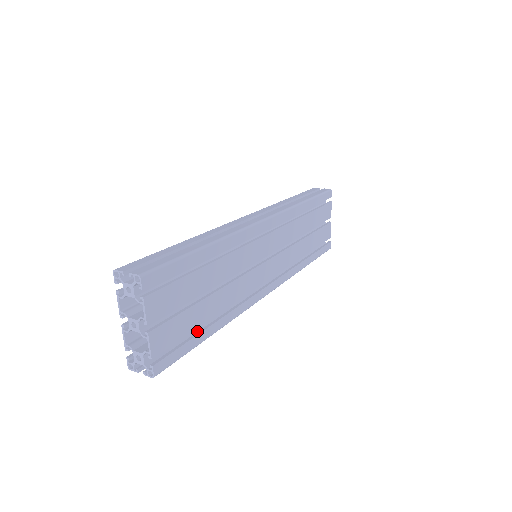
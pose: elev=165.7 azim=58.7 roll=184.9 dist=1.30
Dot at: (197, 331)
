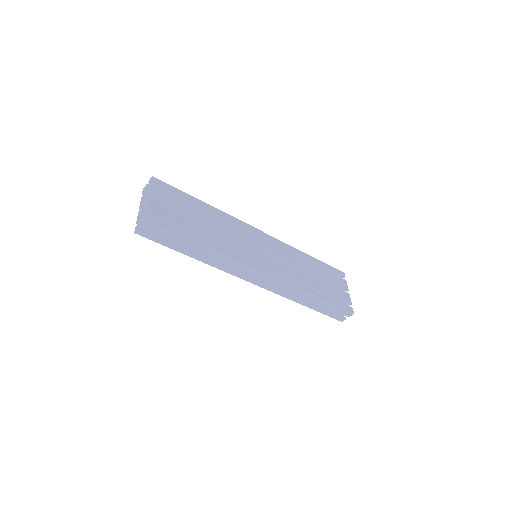
Dot at: occluded
